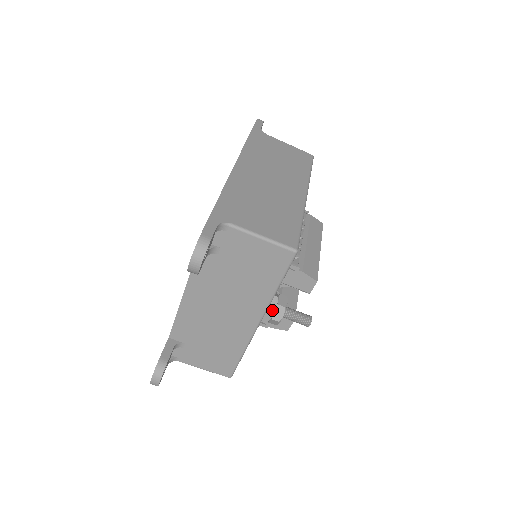
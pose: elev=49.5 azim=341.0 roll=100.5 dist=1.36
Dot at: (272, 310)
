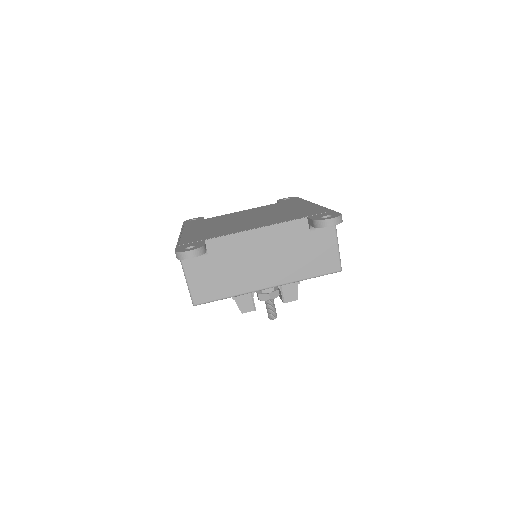
Dot at: (275, 289)
